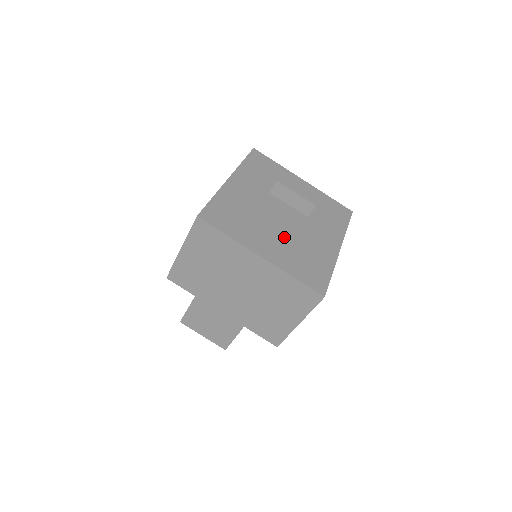
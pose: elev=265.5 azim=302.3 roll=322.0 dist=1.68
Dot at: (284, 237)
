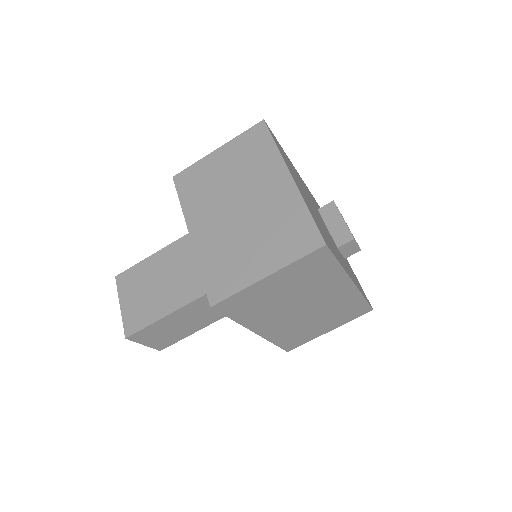
Dot at: (314, 211)
